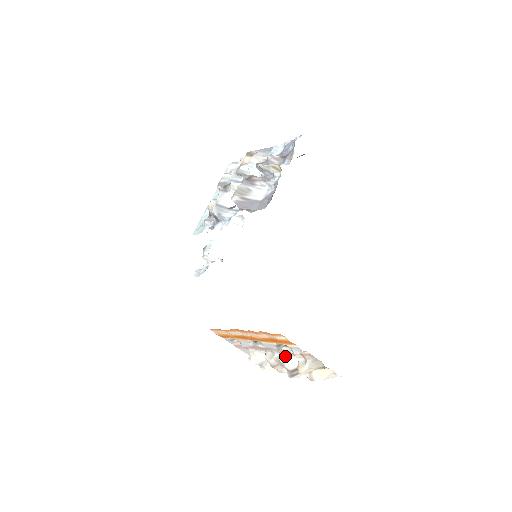
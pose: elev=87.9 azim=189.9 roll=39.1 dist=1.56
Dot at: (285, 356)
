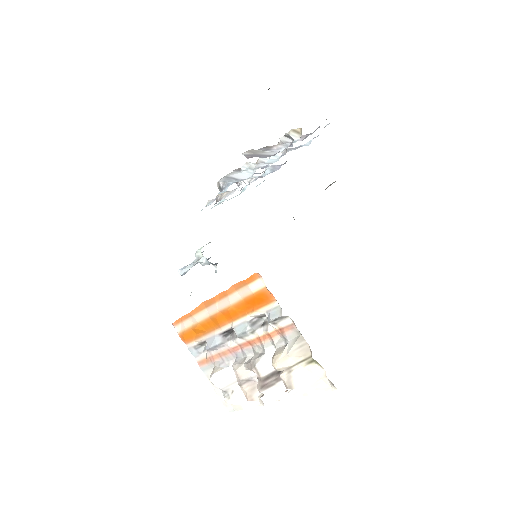
Dot at: (260, 352)
